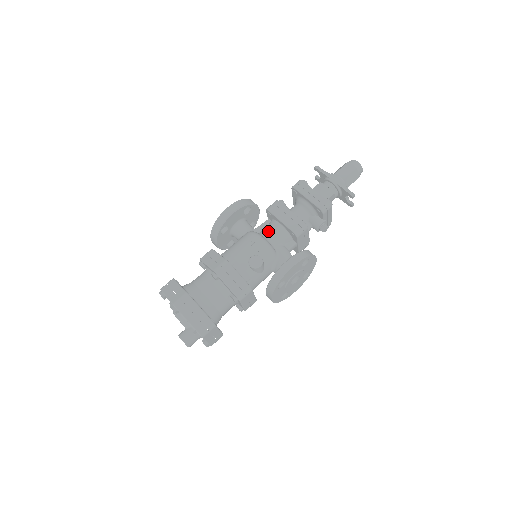
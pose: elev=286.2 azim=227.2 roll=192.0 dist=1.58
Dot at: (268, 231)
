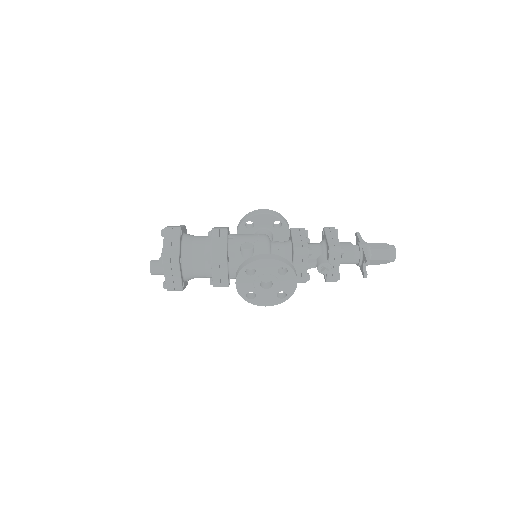
Dot at: (278, 241)
